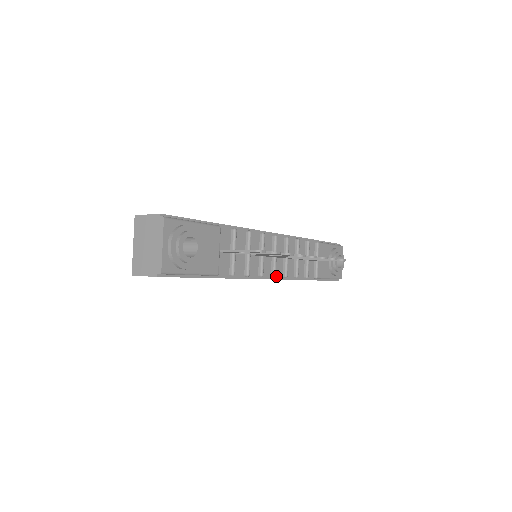
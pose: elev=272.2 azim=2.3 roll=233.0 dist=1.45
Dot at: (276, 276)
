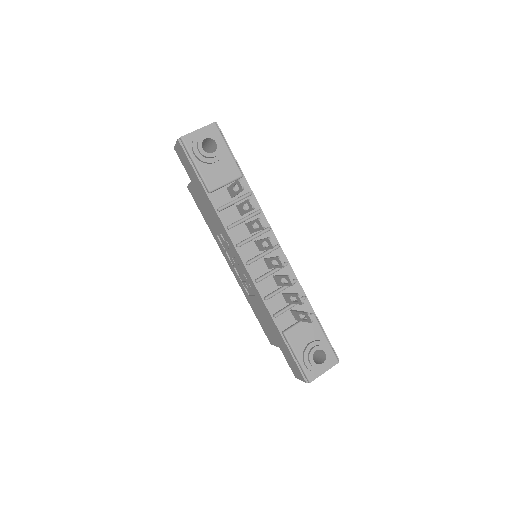
Dot at: (250, 270)
